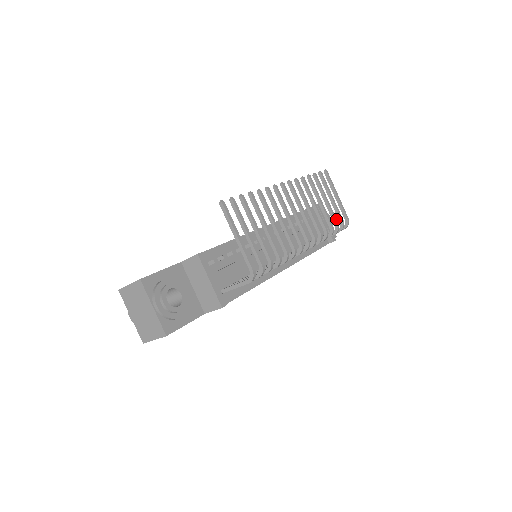
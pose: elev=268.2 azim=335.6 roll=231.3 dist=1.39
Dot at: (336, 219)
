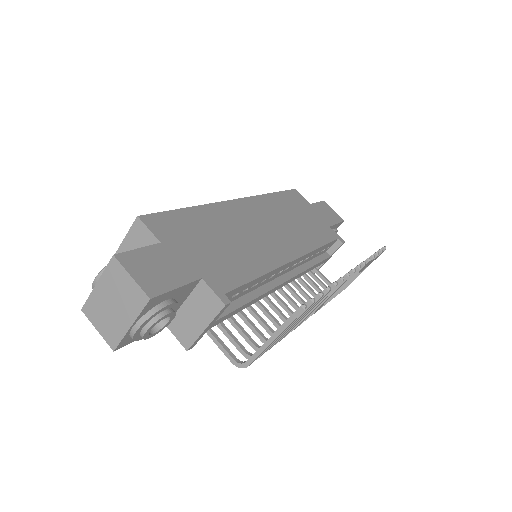
Dot at: occluded
